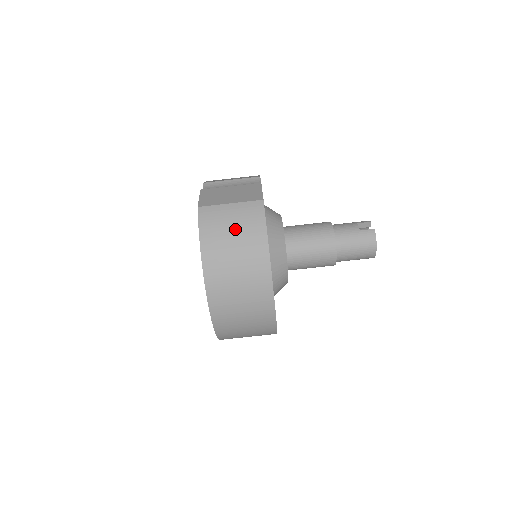
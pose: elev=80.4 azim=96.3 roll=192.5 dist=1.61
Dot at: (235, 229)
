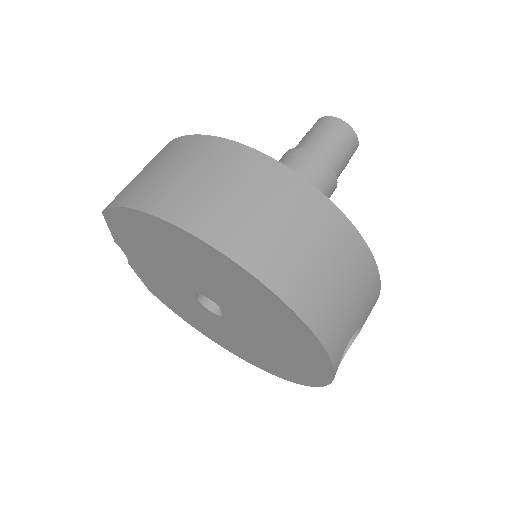
Dot at: (152, 167)
